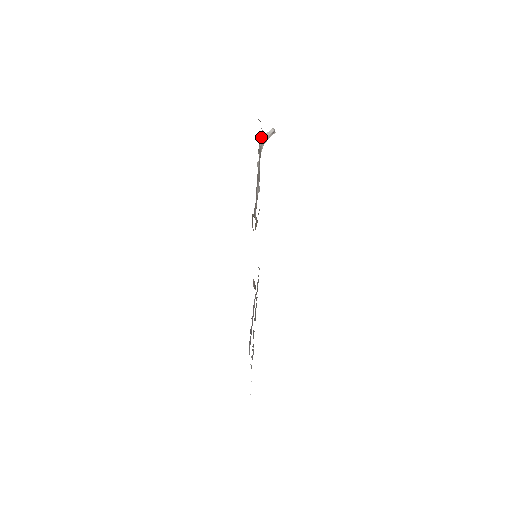
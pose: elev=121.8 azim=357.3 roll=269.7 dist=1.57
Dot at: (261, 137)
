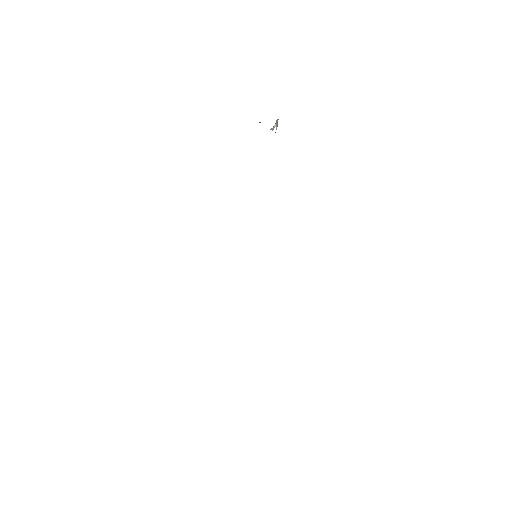
Dot at: occluded
